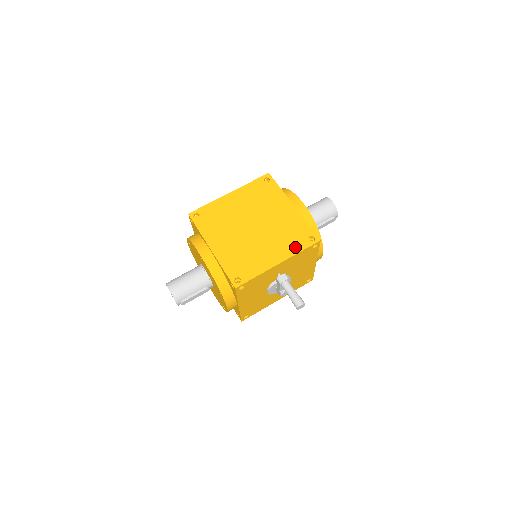
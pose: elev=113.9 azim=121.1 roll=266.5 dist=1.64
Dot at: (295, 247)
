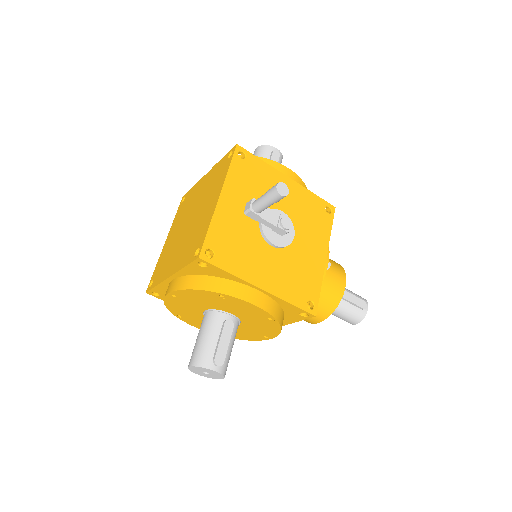
Dot at: (223, 175)
